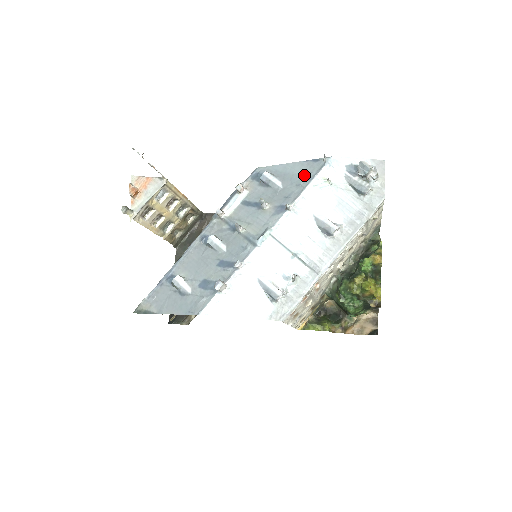
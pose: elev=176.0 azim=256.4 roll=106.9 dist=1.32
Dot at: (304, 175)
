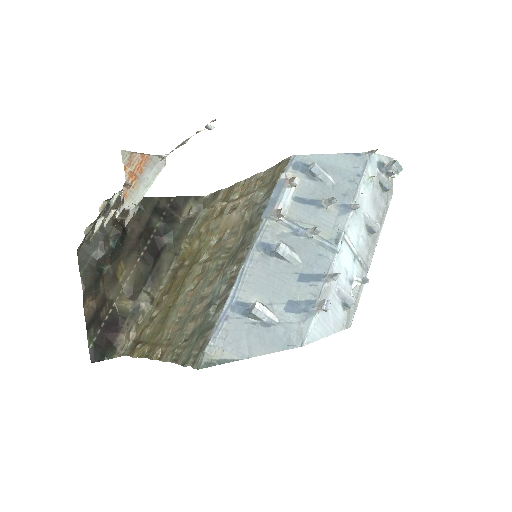
Dot at: (353, 170)
